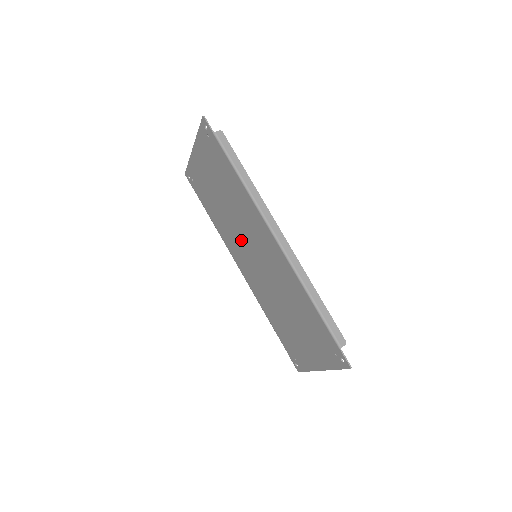
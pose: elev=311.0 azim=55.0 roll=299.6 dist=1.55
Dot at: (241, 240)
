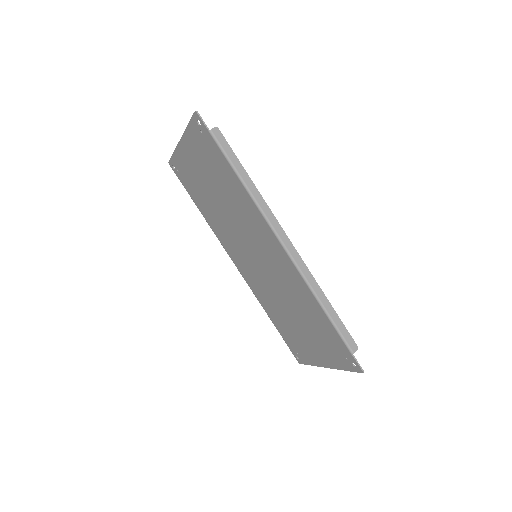
Dot at: (238, 239)
